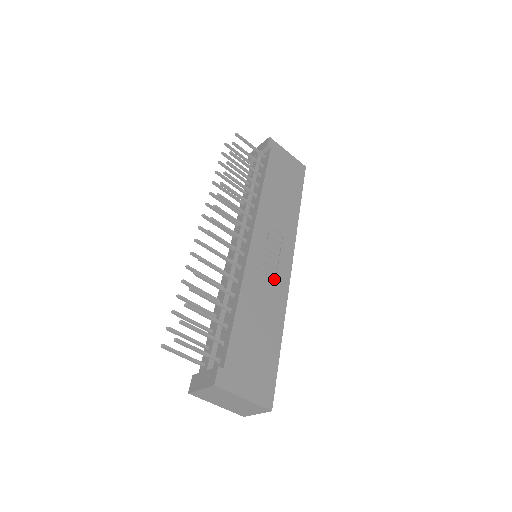
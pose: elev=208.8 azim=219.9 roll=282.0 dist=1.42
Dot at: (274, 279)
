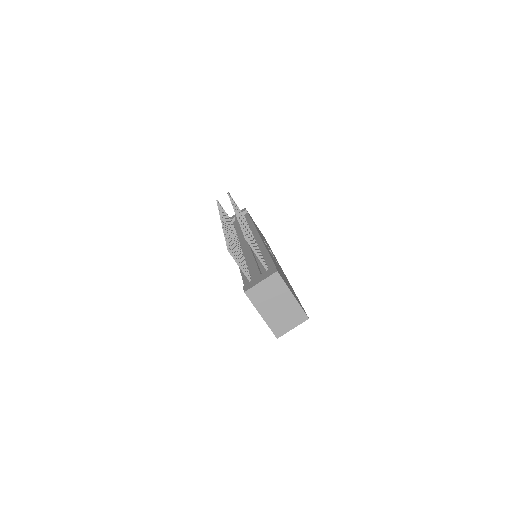
Dot at: occluded
